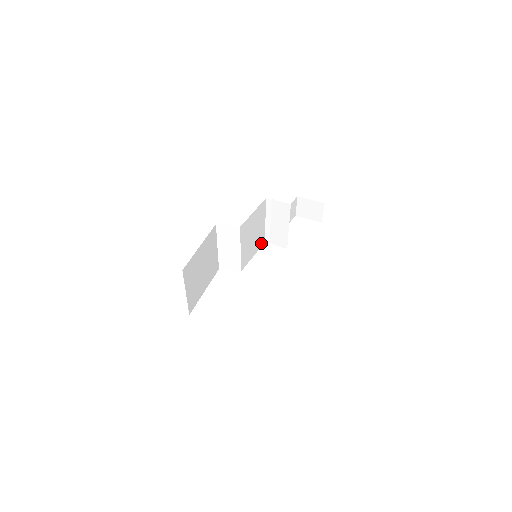
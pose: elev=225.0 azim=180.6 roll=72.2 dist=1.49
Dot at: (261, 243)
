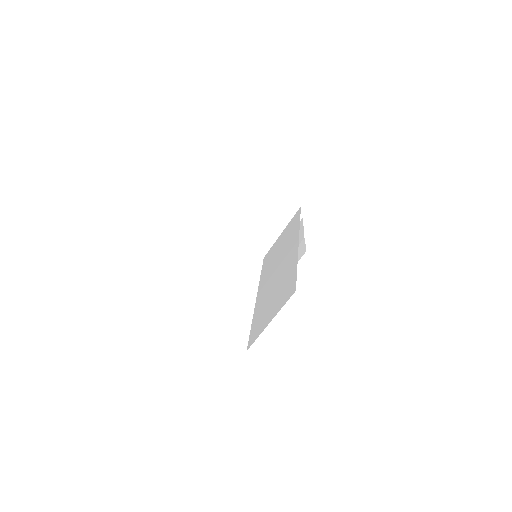
Dot at: occluded
